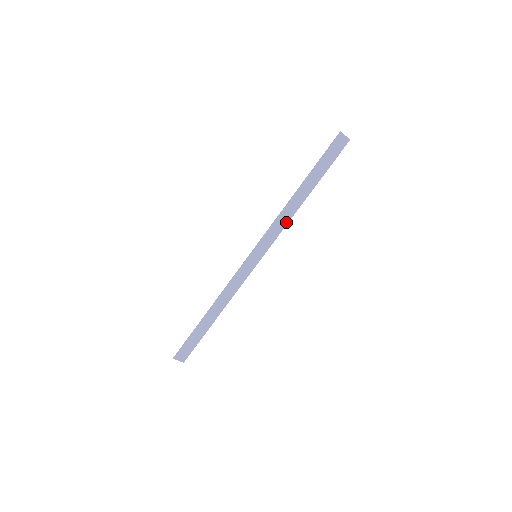
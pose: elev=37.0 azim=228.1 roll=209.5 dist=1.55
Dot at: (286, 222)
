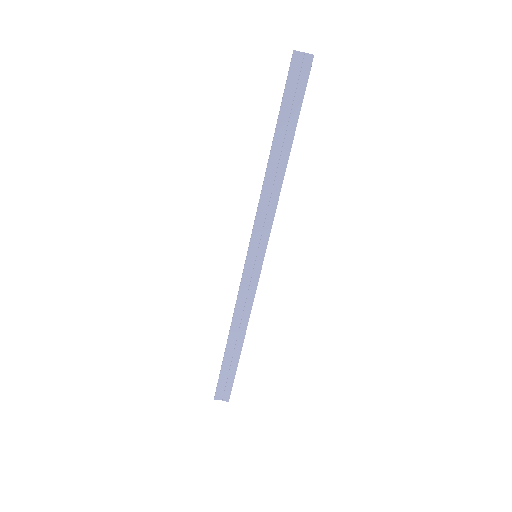
Dot at: (275, 201)
